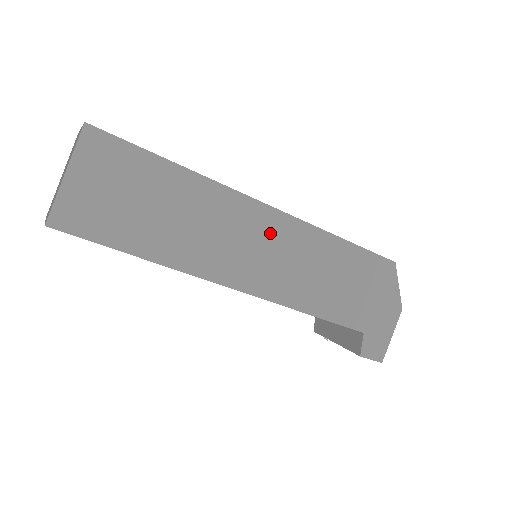
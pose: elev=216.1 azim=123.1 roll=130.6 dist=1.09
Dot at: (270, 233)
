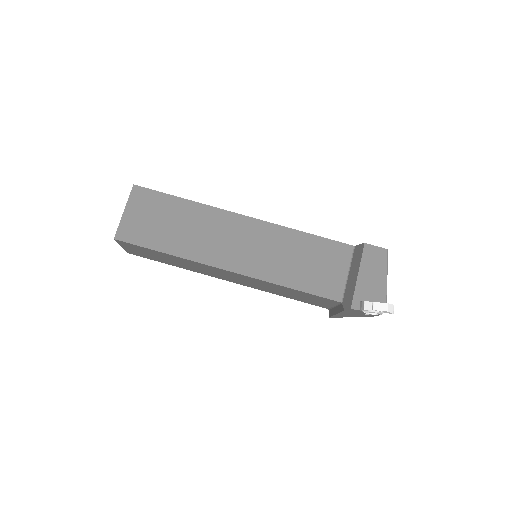
Dot at: occluded
